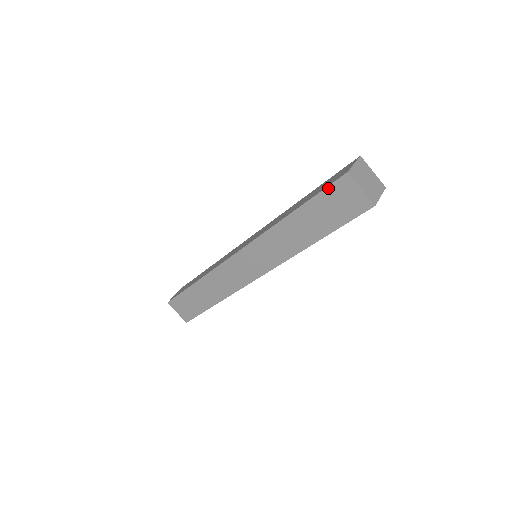
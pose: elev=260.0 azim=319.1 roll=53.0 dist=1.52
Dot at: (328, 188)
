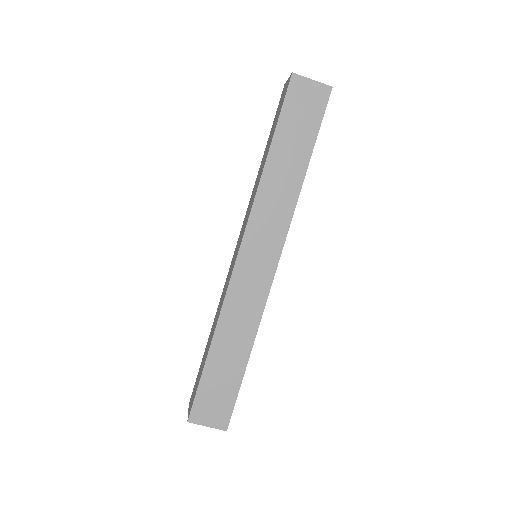
Dot at: (285, 100)
